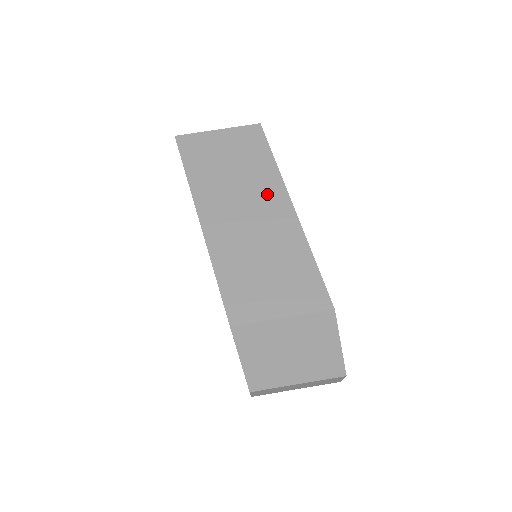
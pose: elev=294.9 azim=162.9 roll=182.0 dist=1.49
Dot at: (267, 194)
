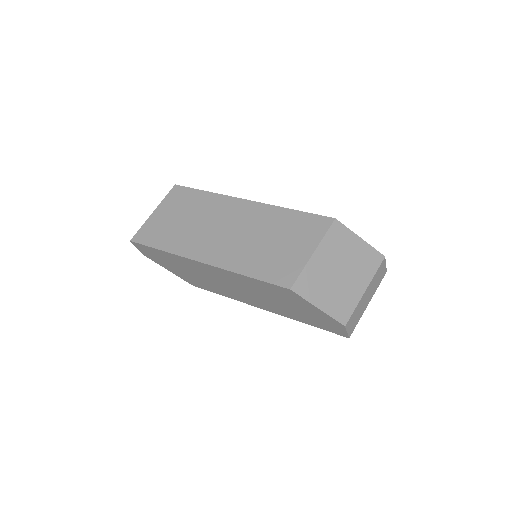
Dot at: (224, 210)
